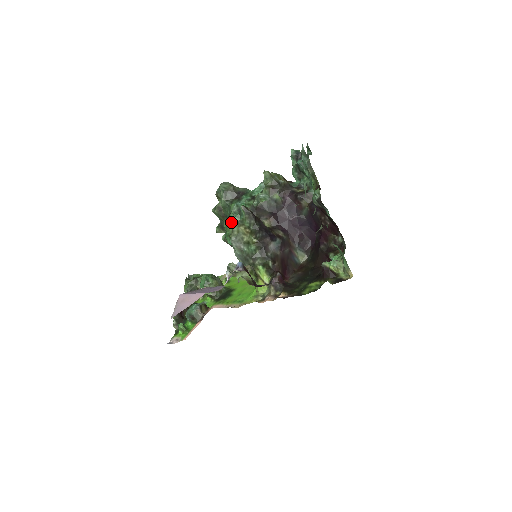
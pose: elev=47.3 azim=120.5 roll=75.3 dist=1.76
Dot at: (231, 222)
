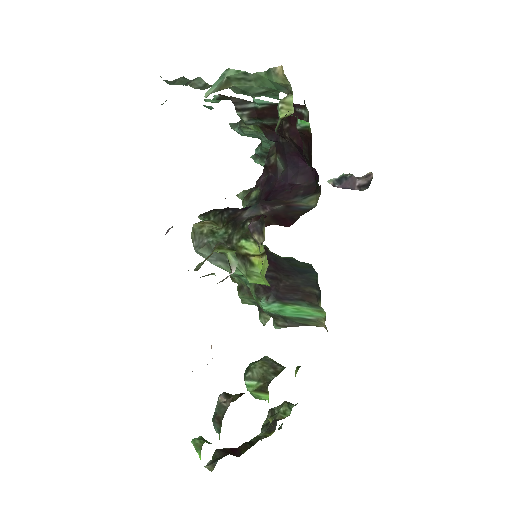
Dot at: occluded
